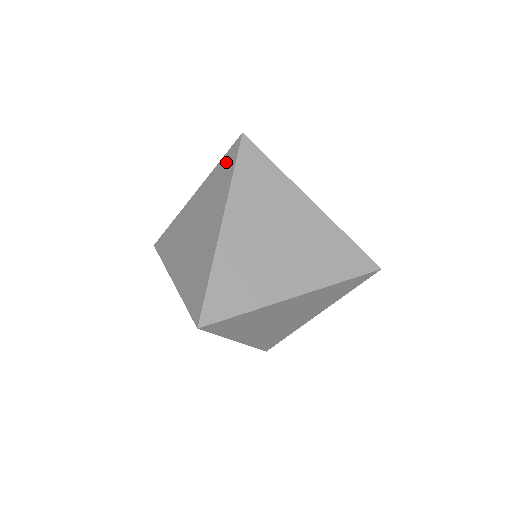
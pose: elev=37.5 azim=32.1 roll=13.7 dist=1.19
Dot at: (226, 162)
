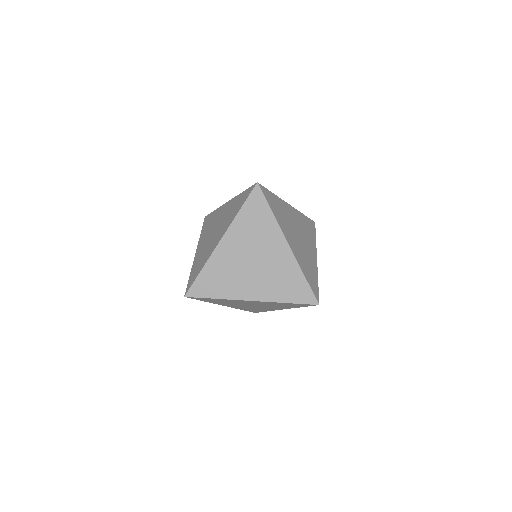
Dot at: (253, 206)
